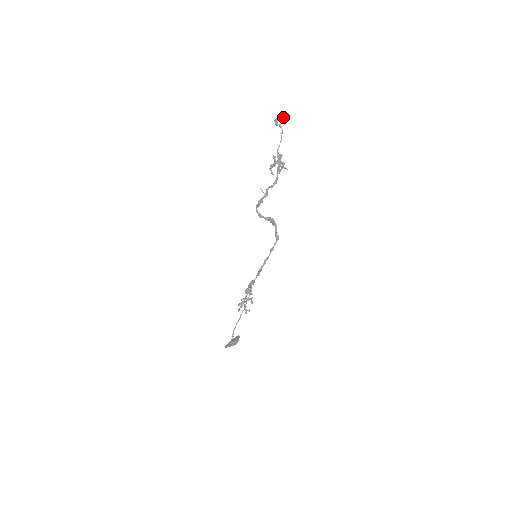
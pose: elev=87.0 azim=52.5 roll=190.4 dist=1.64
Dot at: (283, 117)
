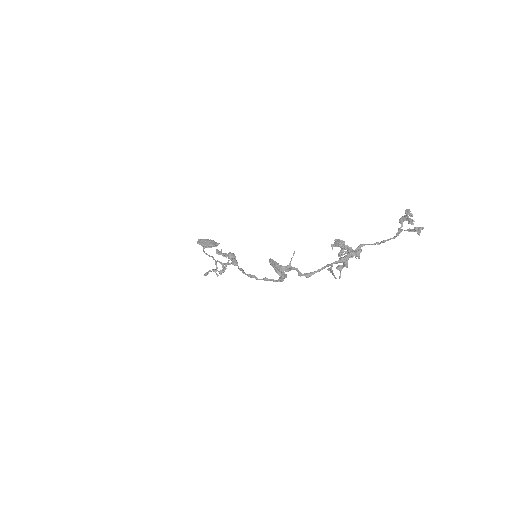
Dot at: (415, 229)
